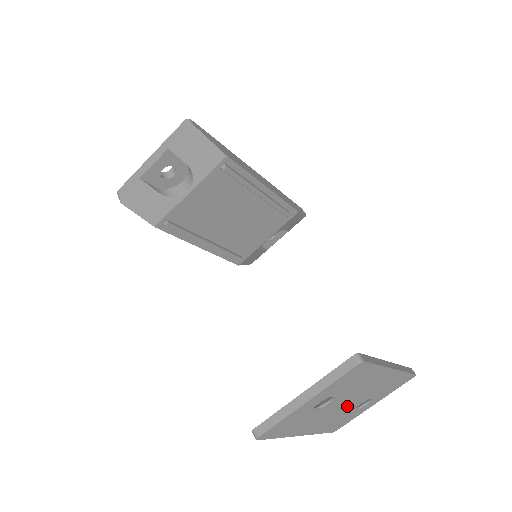
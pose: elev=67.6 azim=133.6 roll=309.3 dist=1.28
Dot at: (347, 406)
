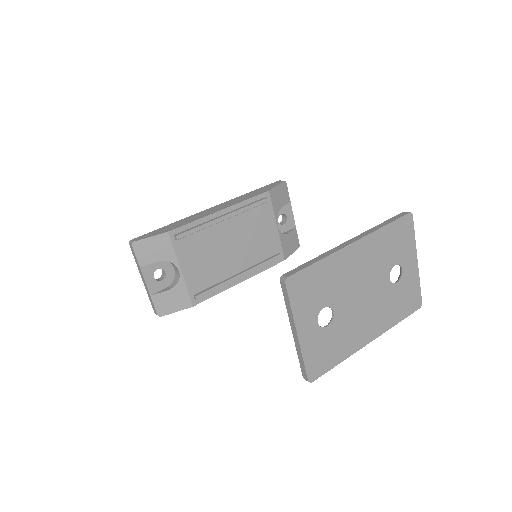
Dot at: (372, 293)
